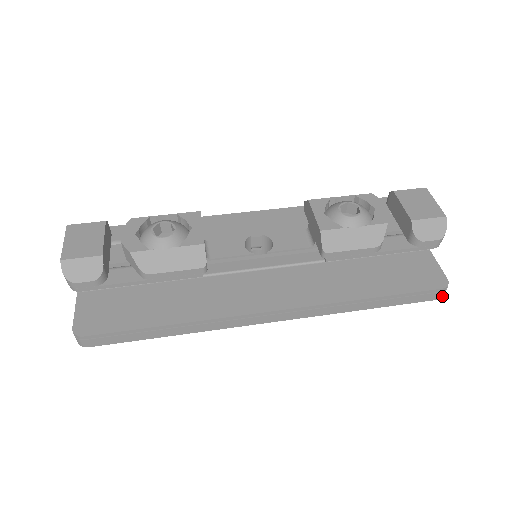
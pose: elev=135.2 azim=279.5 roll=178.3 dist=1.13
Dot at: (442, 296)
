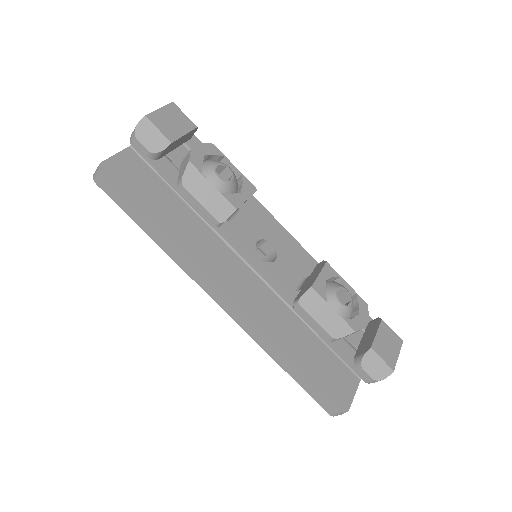
Dot at: (334, 415)
